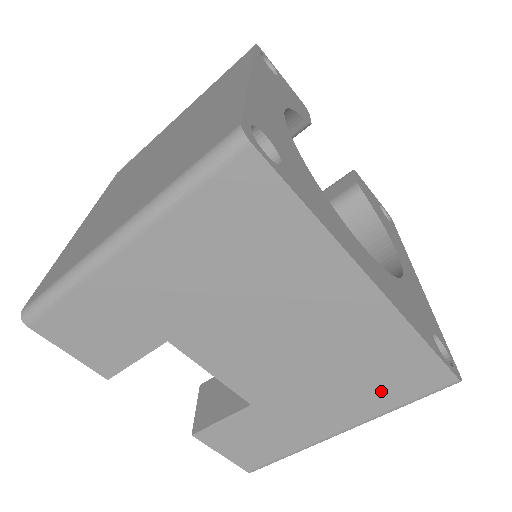
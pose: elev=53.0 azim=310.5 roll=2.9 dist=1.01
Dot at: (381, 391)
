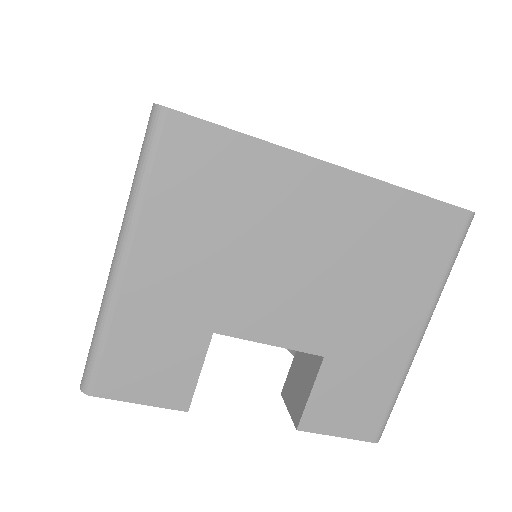
Dot at: (419, 266)
